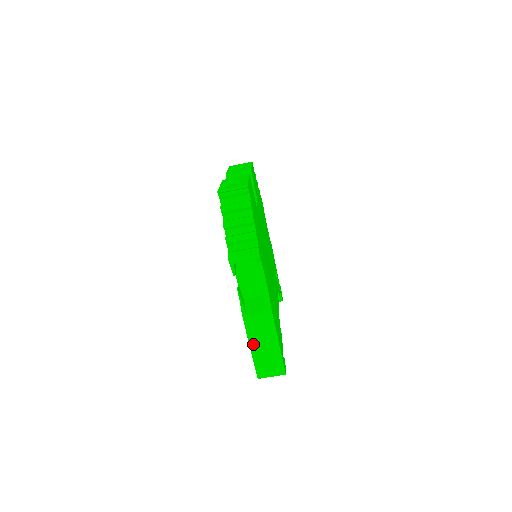
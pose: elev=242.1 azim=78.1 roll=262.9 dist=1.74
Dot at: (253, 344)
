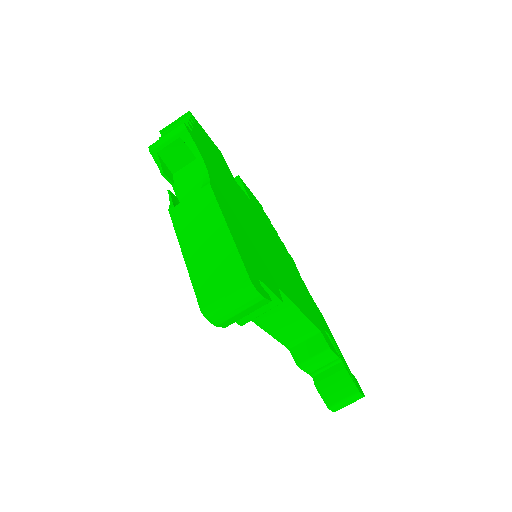
Dot at: (187, 247)
